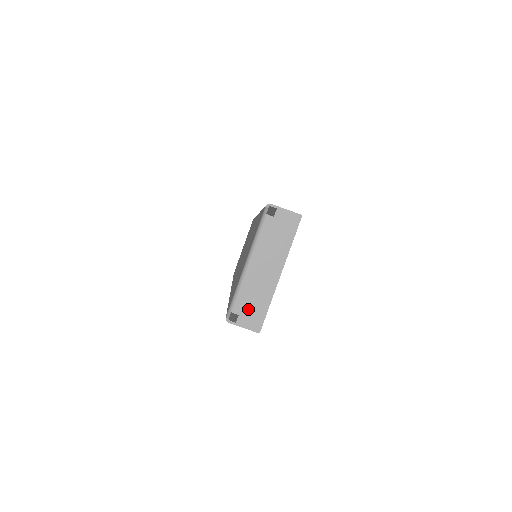
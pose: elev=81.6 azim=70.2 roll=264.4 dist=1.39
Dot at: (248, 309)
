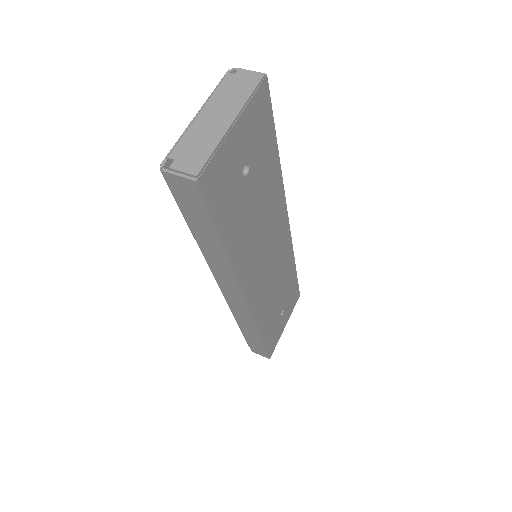
Dot at: (187, 154)
